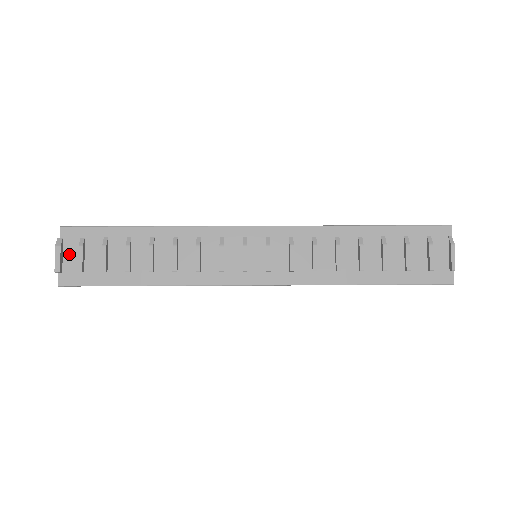
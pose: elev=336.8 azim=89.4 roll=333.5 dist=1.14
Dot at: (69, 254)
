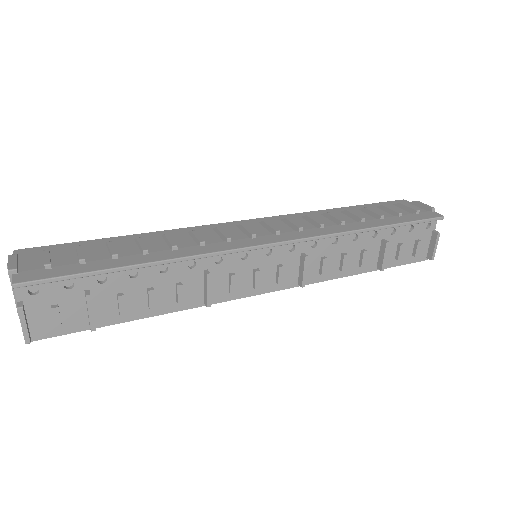
Dot at: (28, 263)
